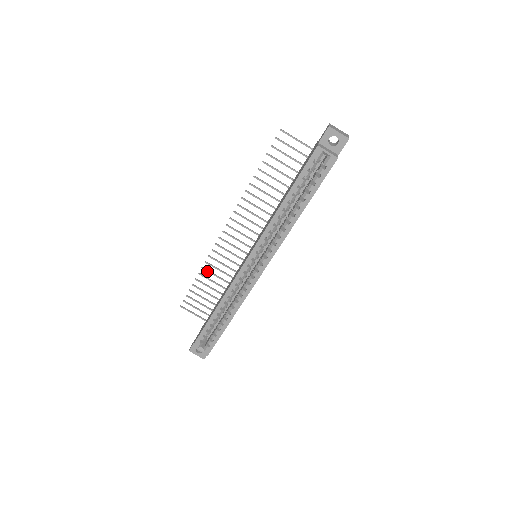
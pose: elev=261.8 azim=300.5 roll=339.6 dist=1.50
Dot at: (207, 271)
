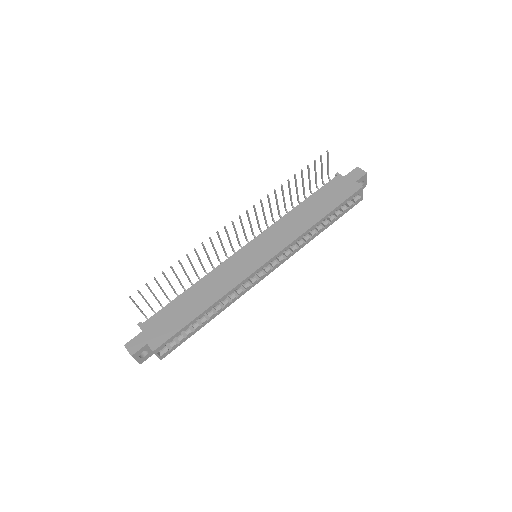
Dot at: (189, 259)
